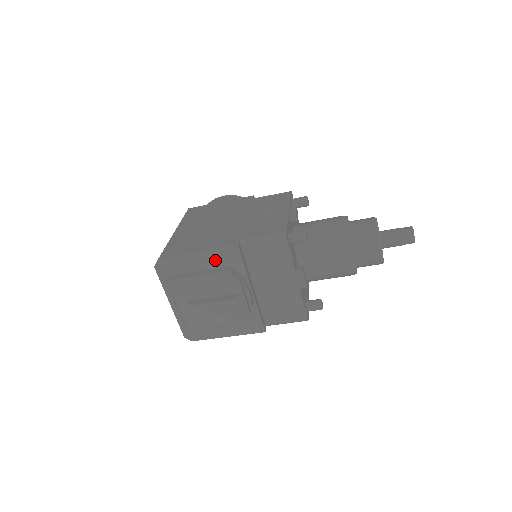
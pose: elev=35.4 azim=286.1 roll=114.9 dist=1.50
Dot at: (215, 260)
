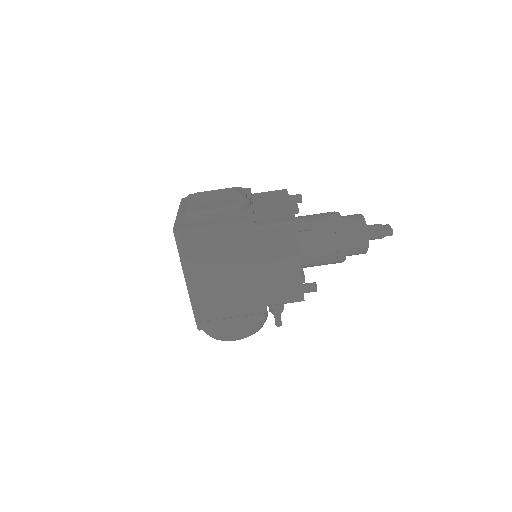
Dot at: occluded
